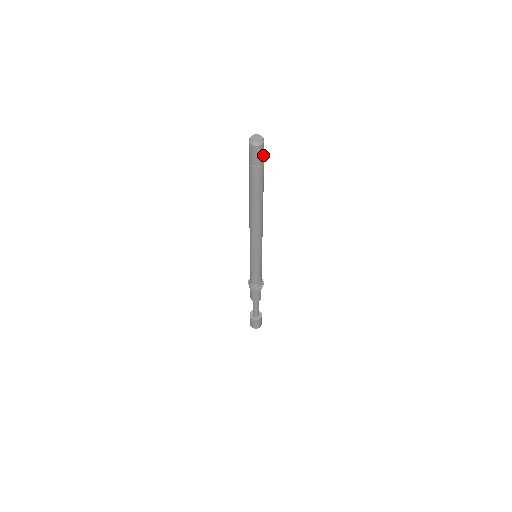
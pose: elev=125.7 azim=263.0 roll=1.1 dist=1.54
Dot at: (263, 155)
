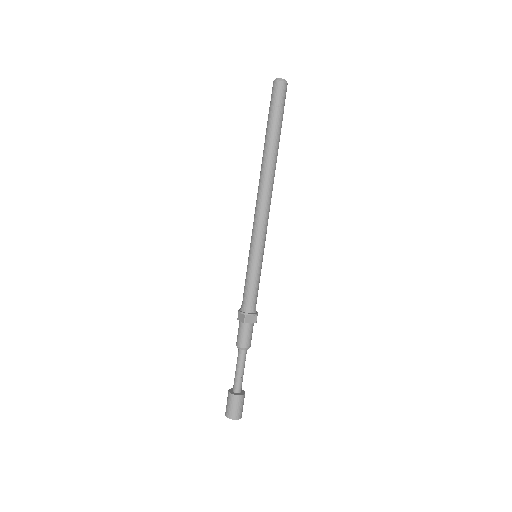
Dot at: (280, 96)
